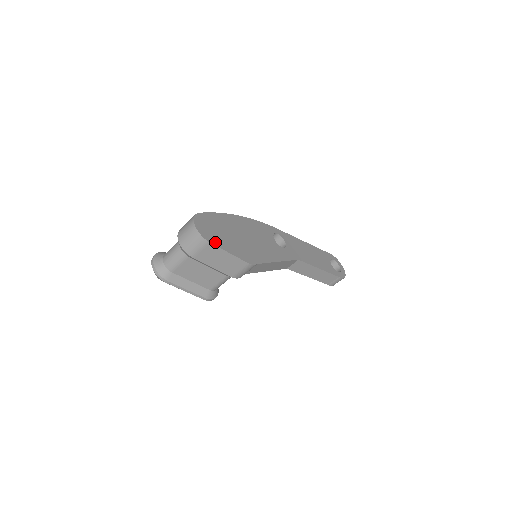
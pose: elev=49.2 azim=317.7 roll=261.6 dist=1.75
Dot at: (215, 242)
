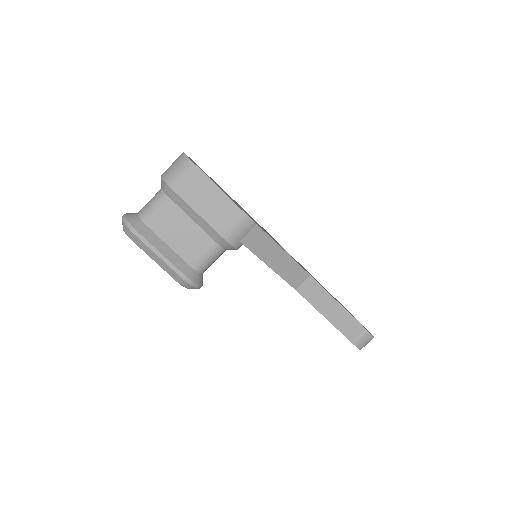
Dot at: (205, 174)
